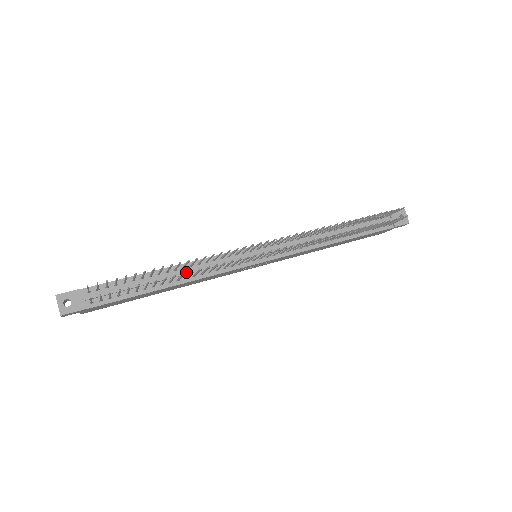
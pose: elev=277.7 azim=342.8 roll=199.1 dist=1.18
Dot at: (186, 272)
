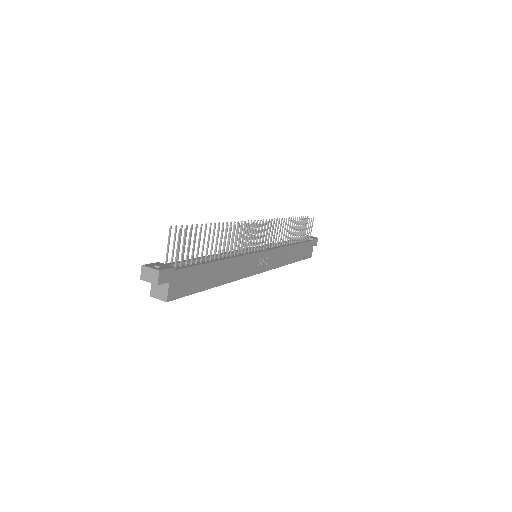
Dot at: occluded
